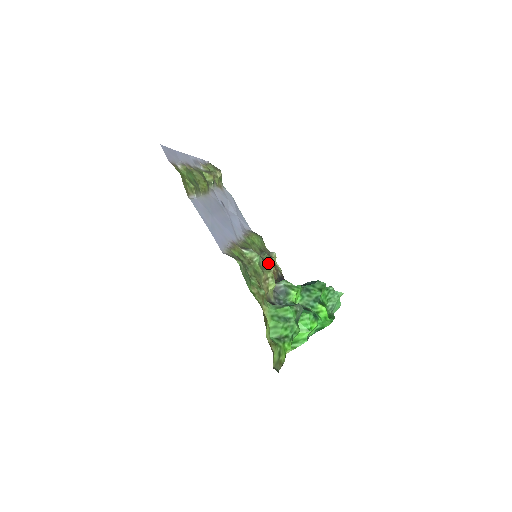
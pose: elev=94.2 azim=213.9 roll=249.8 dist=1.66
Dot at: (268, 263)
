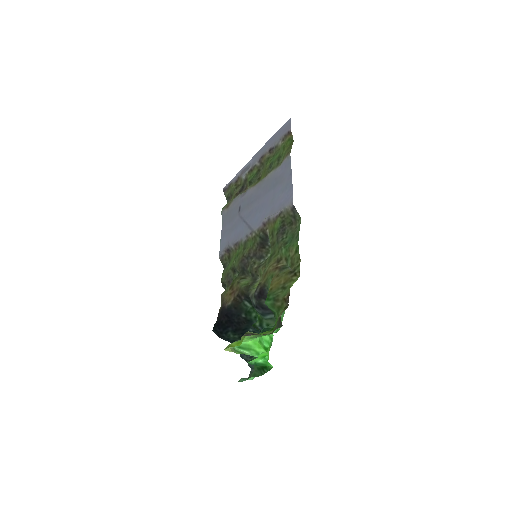
Dot at: occluded
